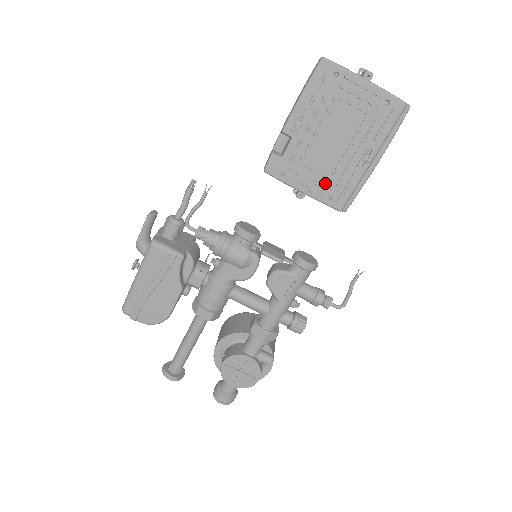
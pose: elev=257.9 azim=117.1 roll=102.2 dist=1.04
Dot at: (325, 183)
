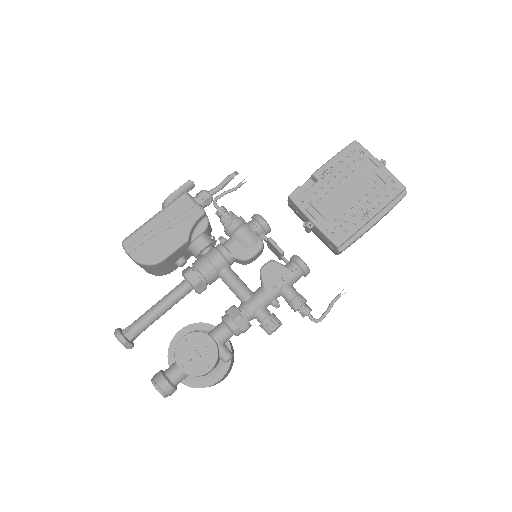
Dot at: (332, 221)
